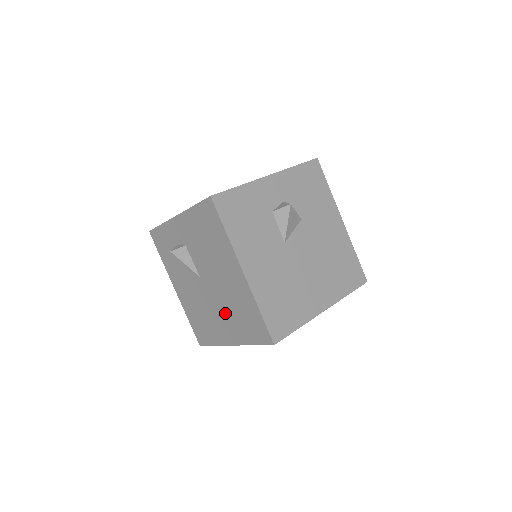
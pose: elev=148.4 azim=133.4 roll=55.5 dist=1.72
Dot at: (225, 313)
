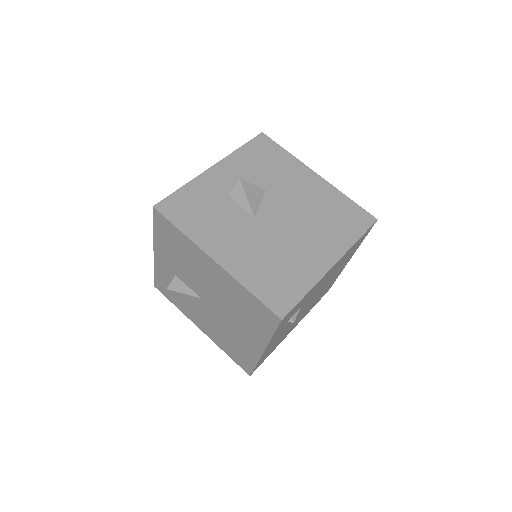
Dot at: (236, 320)
